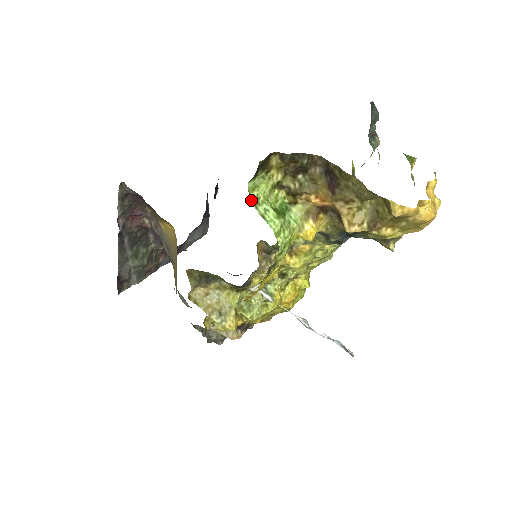
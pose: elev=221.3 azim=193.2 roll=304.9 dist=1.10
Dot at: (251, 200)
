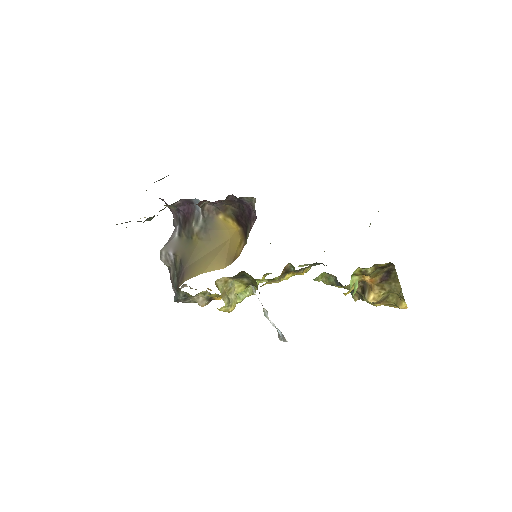
Dot at: occluded
